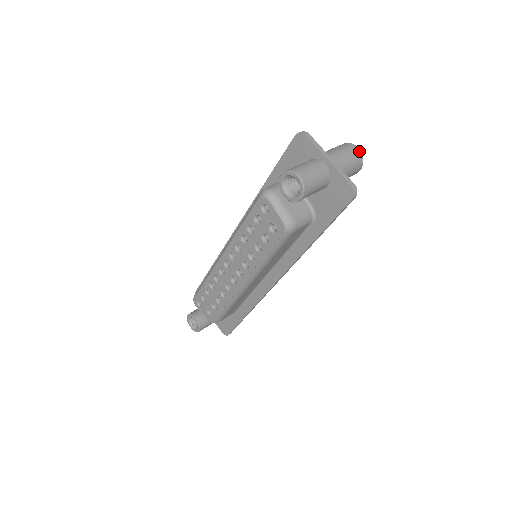
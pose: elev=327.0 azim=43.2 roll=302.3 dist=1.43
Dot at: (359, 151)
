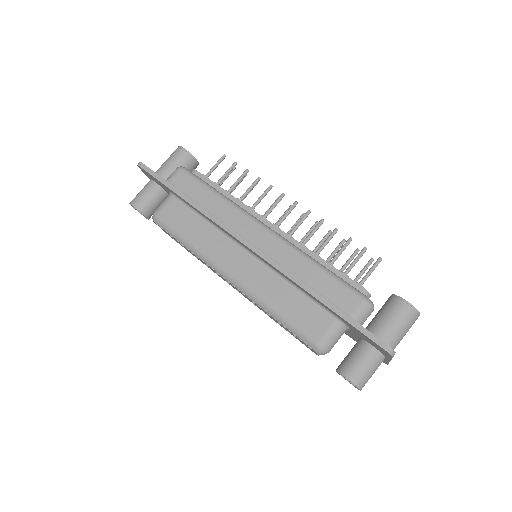
Dot at: occluded
